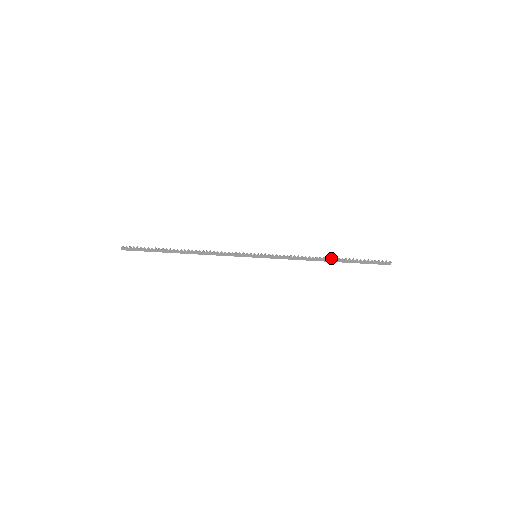
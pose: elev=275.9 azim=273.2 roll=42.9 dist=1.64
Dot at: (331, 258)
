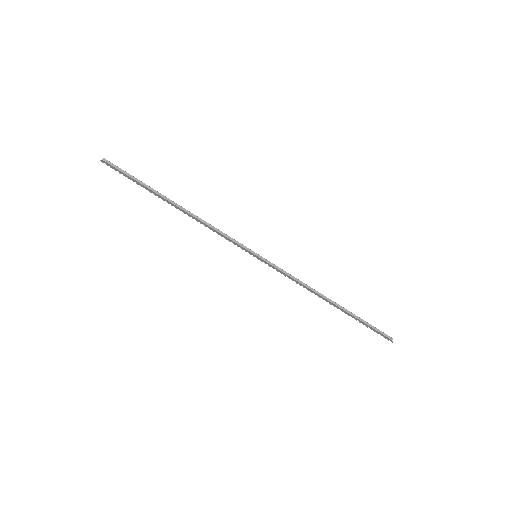
Dot at: (334, 306)
